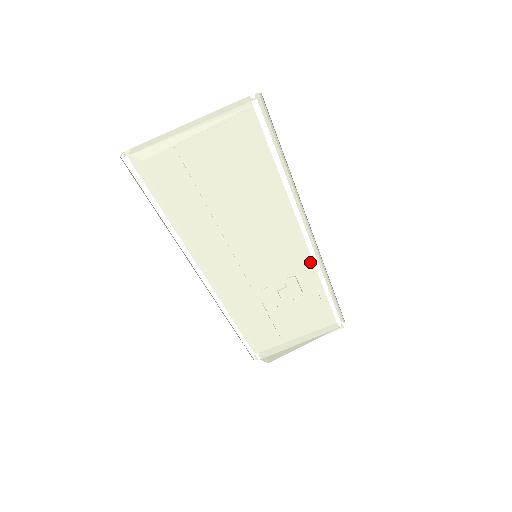
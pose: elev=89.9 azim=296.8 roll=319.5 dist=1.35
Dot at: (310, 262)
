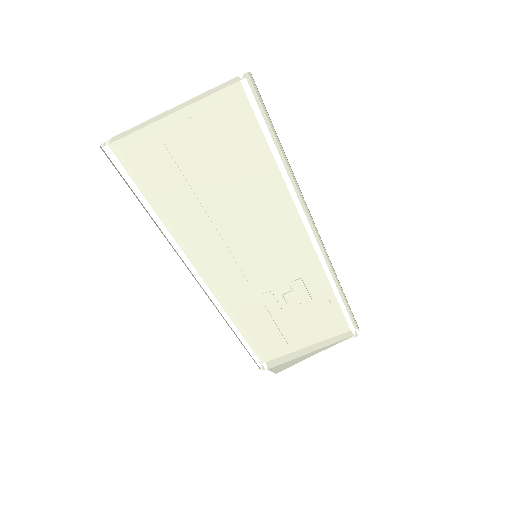
Dot at: (317, 263)
